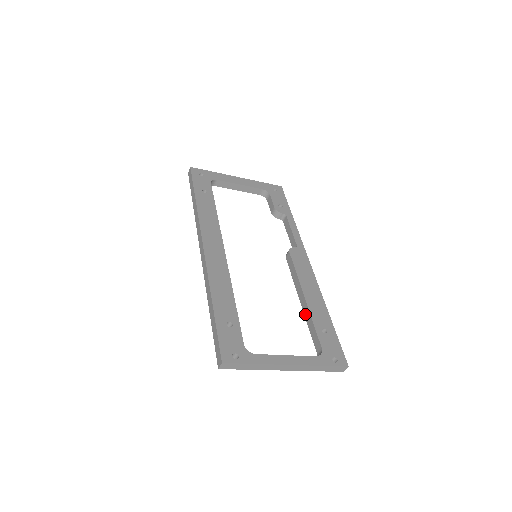
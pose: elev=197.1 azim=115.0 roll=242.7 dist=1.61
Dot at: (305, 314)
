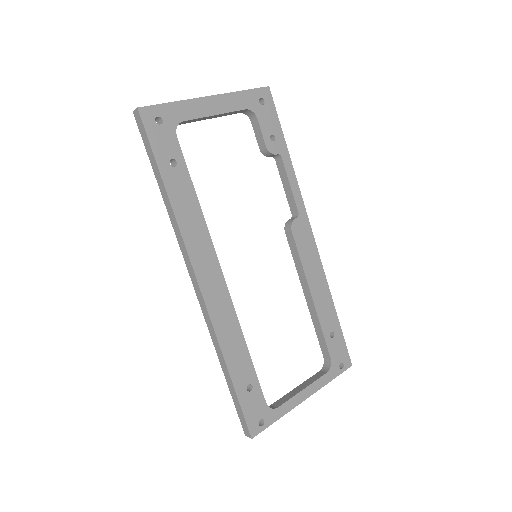
Dot at: (311, 314)
